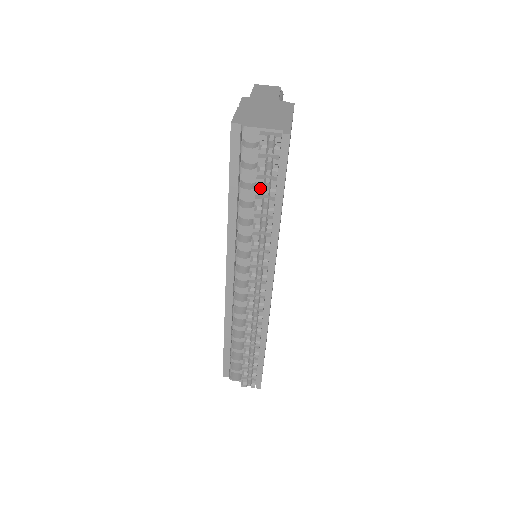
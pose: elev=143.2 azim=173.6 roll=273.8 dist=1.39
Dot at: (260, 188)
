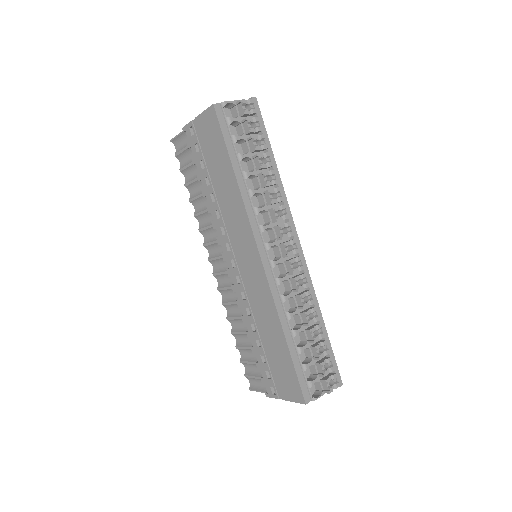
Dot at: (255, 145)
